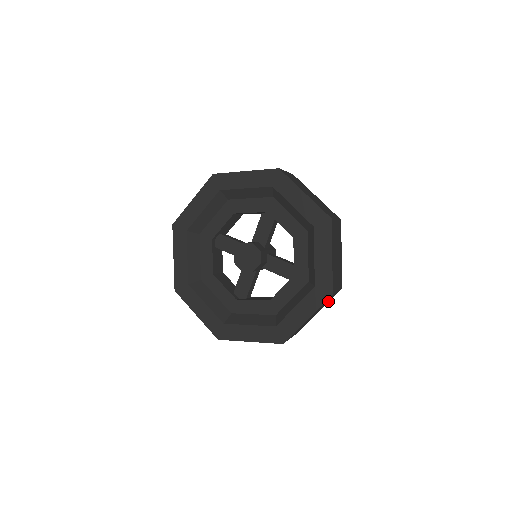
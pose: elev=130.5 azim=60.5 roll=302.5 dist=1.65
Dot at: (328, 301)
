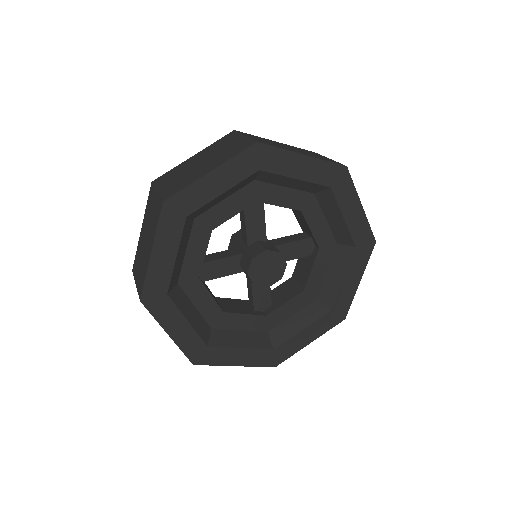
Dot at: occluded
